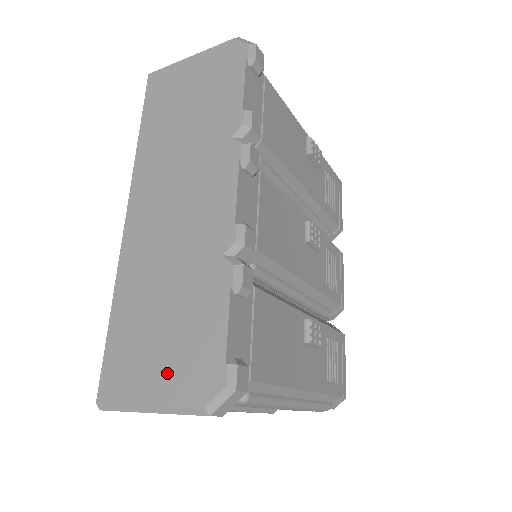
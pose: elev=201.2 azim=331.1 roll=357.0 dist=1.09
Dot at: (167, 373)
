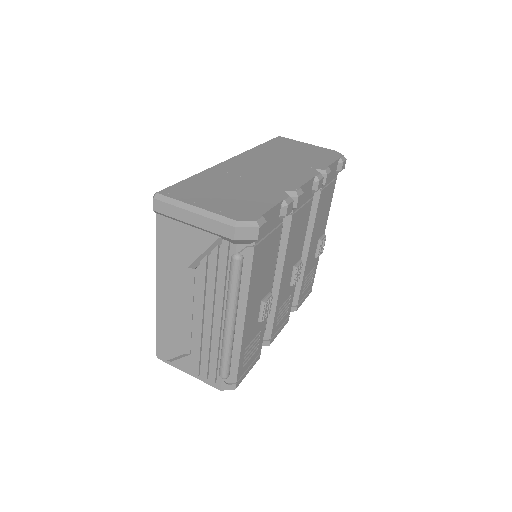
Dot at: (219, 204)
